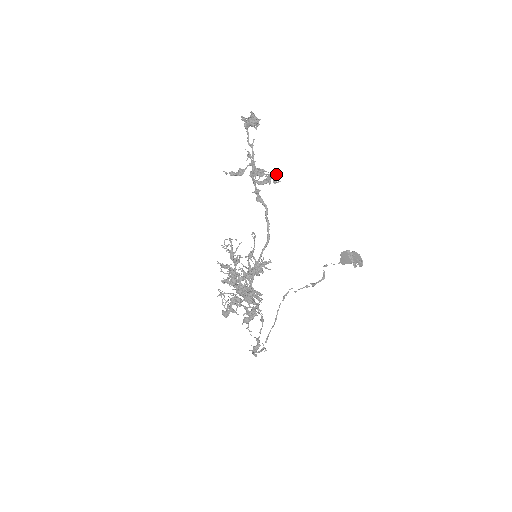
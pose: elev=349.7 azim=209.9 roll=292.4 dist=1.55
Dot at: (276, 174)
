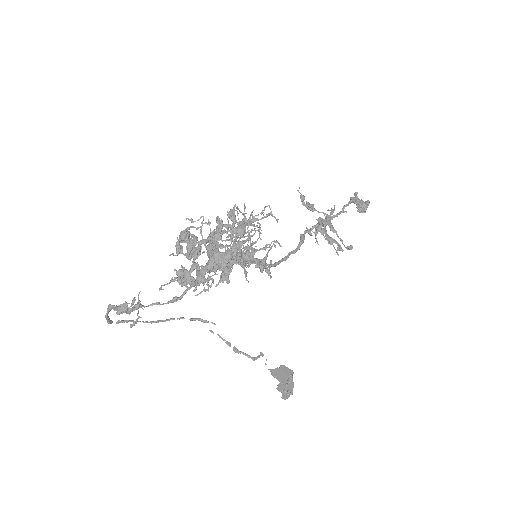
Dot at: (352, 246)
